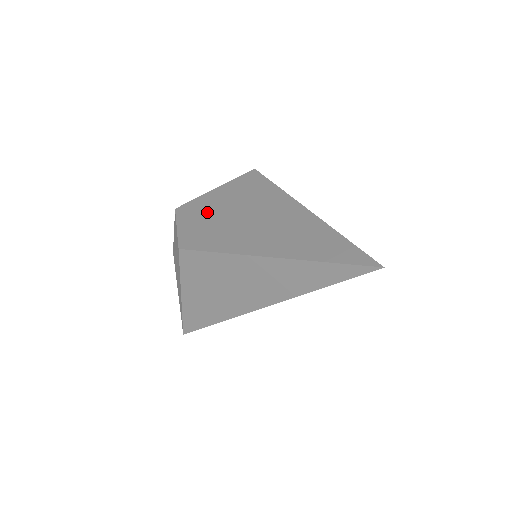
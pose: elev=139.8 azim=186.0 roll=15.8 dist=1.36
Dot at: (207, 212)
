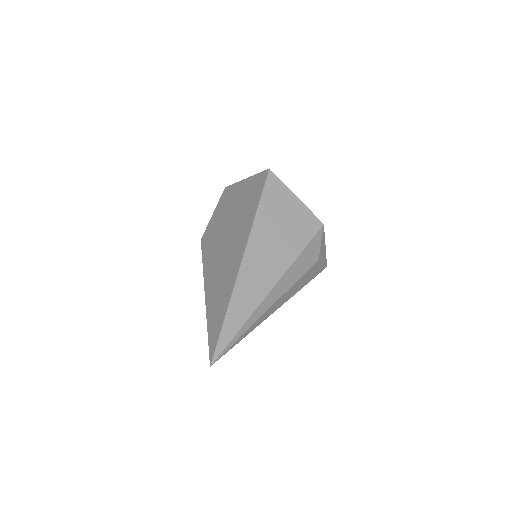
Dot at: (226, 209)
